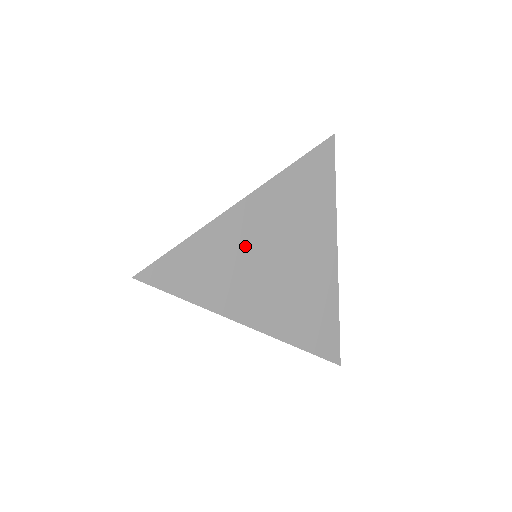
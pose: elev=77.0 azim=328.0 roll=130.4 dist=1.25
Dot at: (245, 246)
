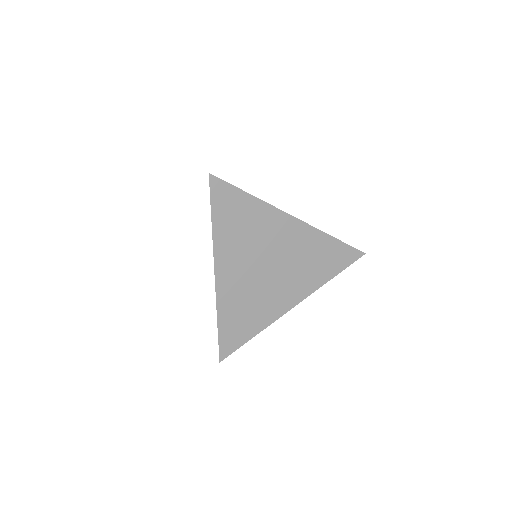
Dot at: (266, 237)
